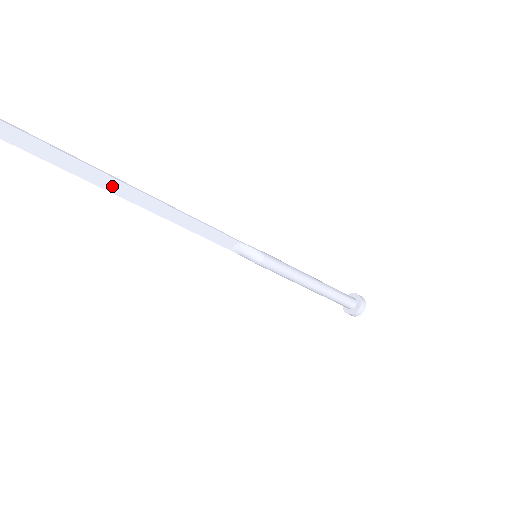
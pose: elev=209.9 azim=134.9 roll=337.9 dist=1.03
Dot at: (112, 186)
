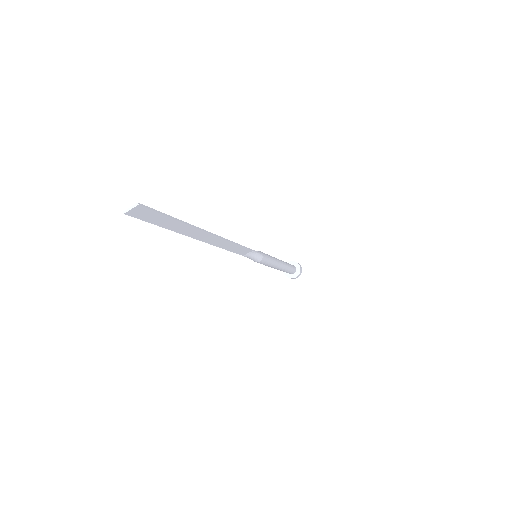
Dot at: (194, 234)
